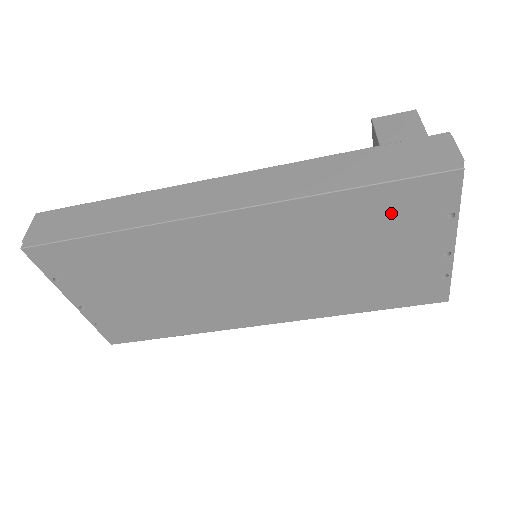
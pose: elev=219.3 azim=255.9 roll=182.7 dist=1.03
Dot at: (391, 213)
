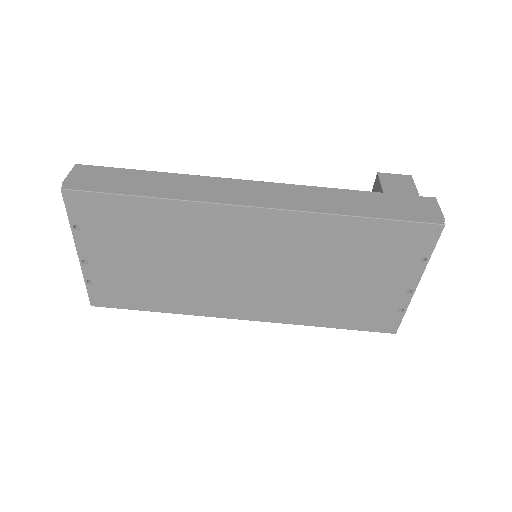
Dot at: (382, 245)
